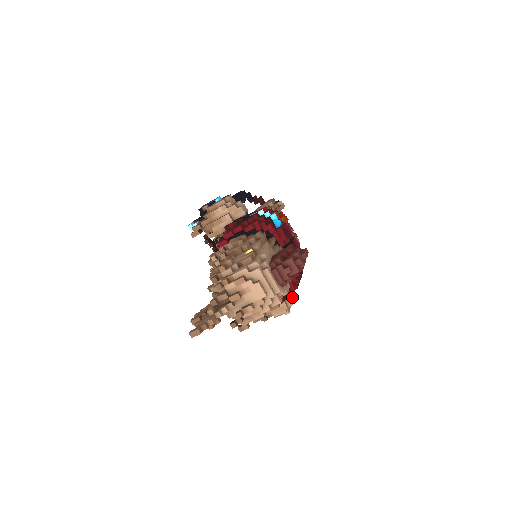
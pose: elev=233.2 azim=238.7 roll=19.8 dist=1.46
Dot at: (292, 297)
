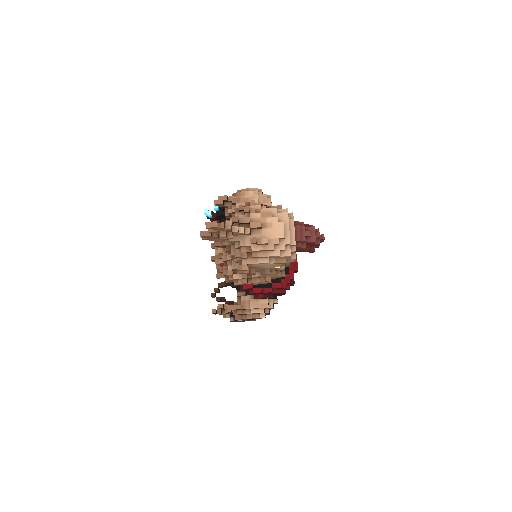
Dot at: (275, 301)
